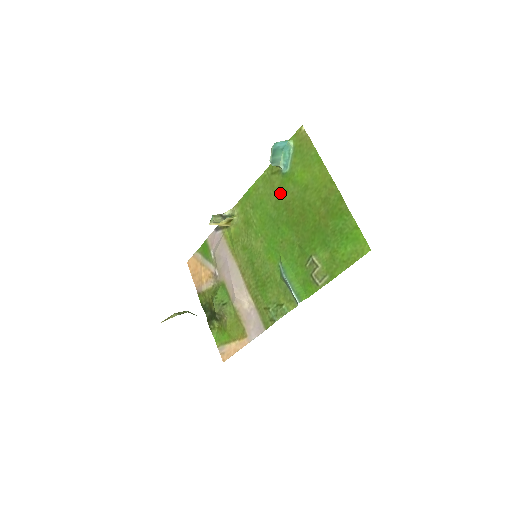
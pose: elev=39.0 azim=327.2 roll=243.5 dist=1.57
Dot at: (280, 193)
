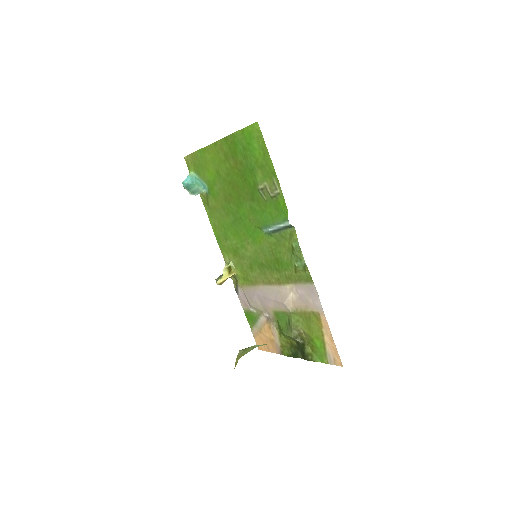
Dot at: (219, 203)
